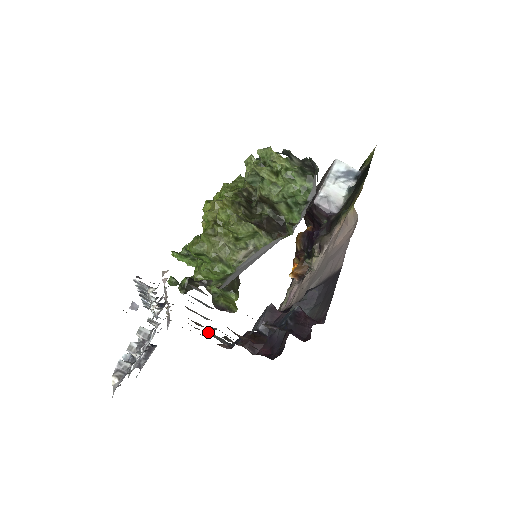
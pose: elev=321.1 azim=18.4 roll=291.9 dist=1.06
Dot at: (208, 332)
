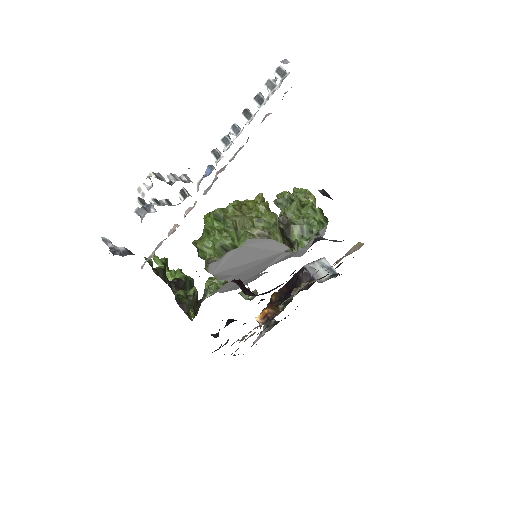
Dot at: occluded
